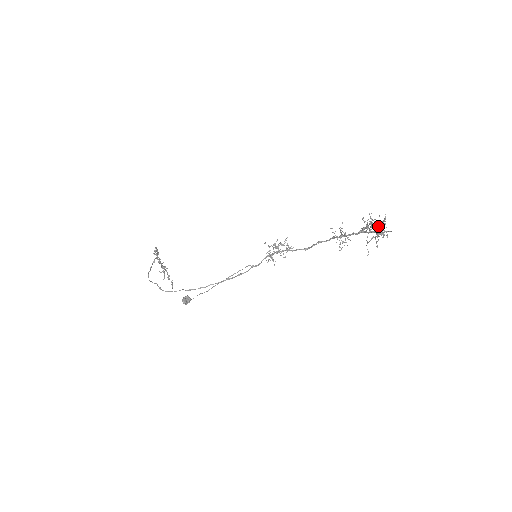
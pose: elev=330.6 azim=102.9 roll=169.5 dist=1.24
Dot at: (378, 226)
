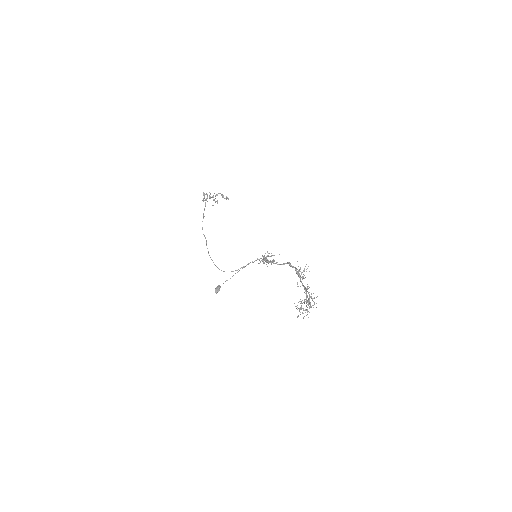
Dot at: (302, 313)
